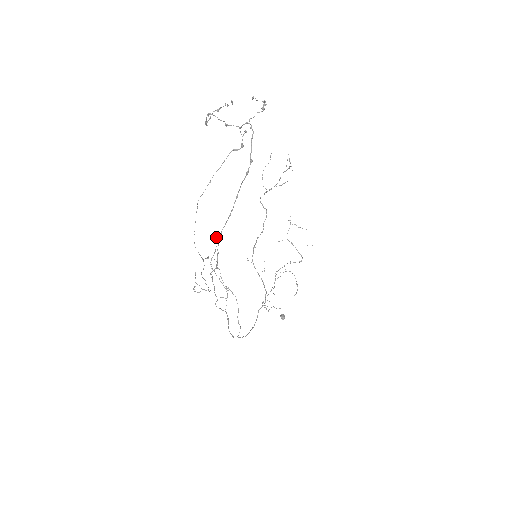
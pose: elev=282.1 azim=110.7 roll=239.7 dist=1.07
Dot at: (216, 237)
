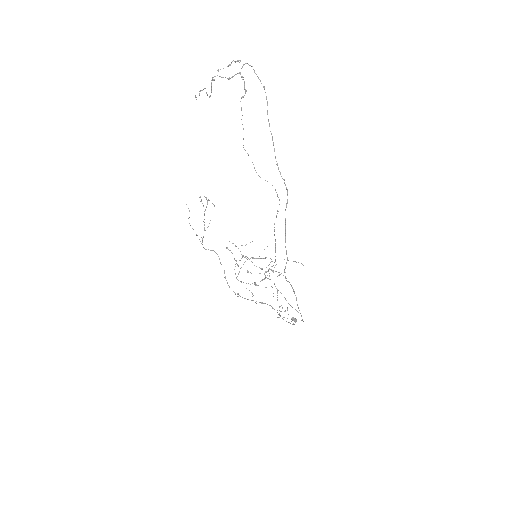
Dot at: occluded
